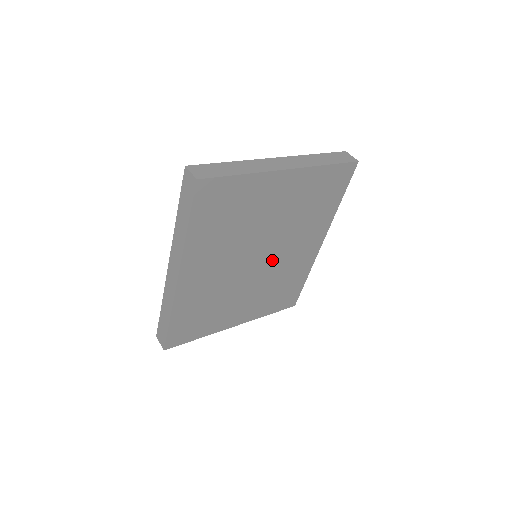
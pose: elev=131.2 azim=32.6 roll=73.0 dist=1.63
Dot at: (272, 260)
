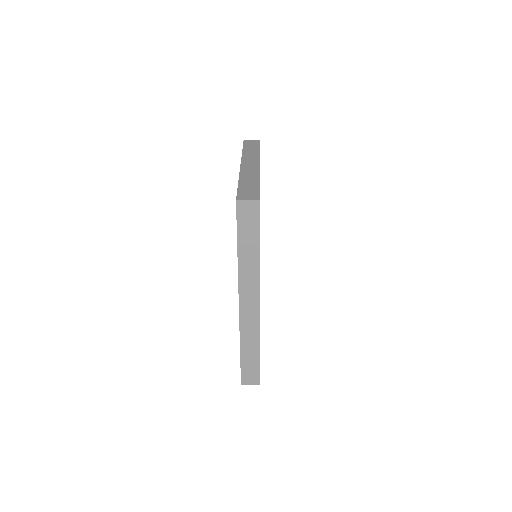
Dot at: occluded
